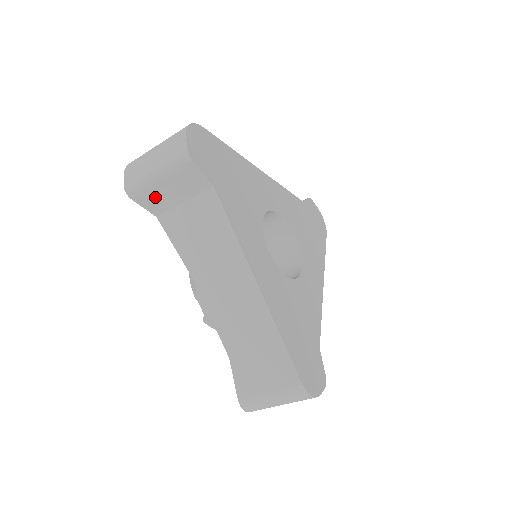
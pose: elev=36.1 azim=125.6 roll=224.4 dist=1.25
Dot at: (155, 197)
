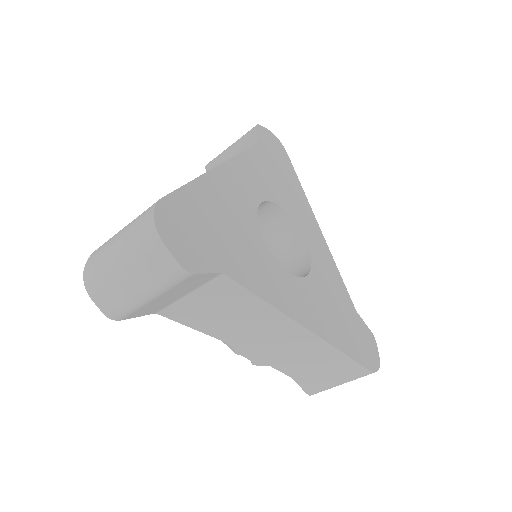
Dot at: (150, 307)
